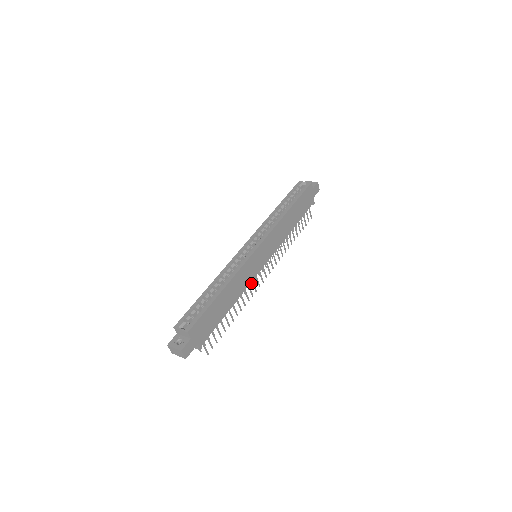
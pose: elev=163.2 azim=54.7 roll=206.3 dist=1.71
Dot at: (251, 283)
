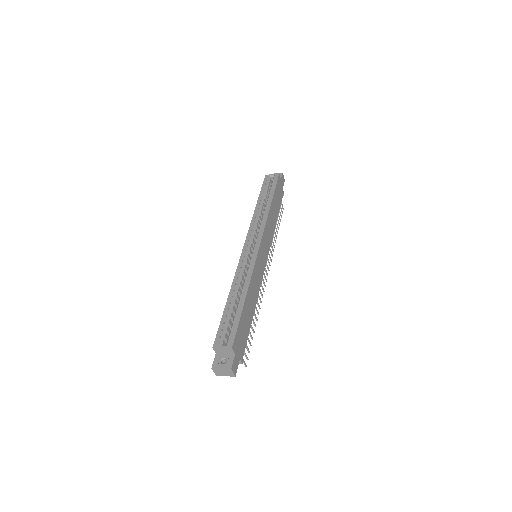
Dot at: occluded
